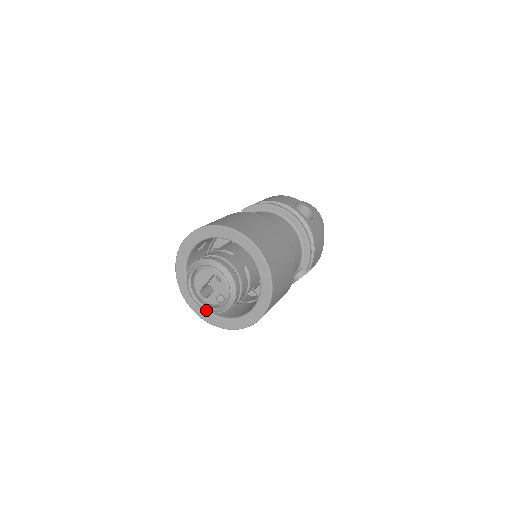
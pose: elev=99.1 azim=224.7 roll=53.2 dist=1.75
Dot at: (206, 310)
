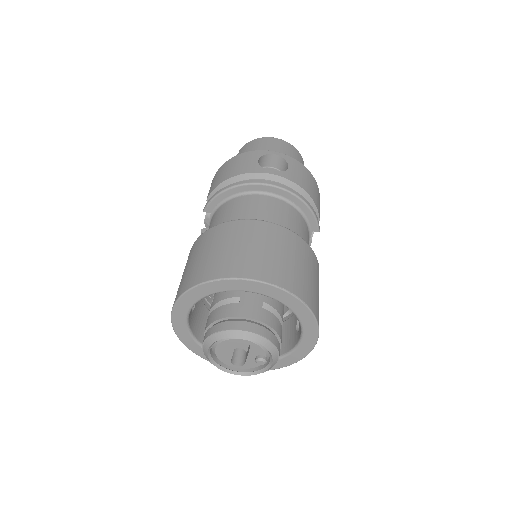
Dot at: (251, 374)
